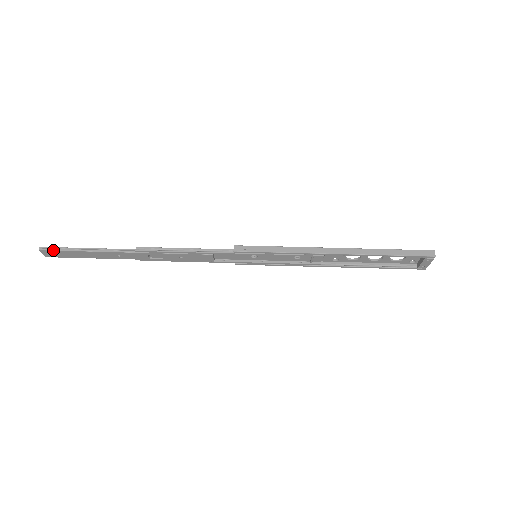
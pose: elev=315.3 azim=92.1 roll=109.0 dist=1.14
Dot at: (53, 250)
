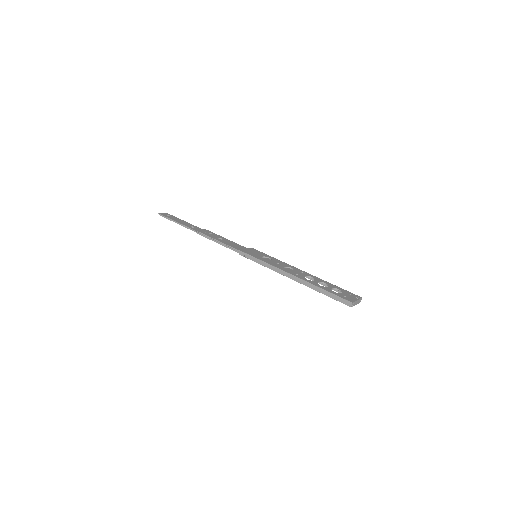
Dot at: (164, 217)
